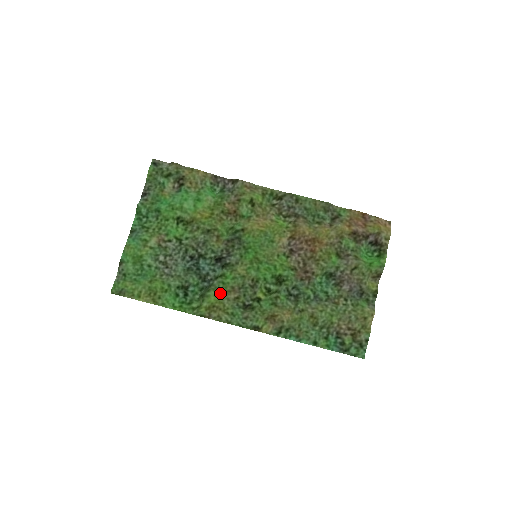
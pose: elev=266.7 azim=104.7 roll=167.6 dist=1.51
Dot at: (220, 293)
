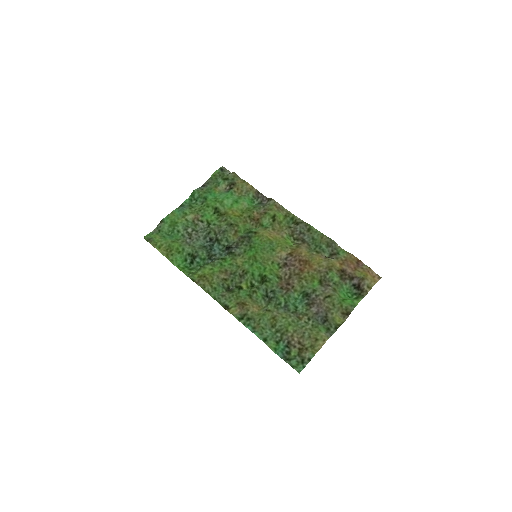
Dot at: (215, 270)
